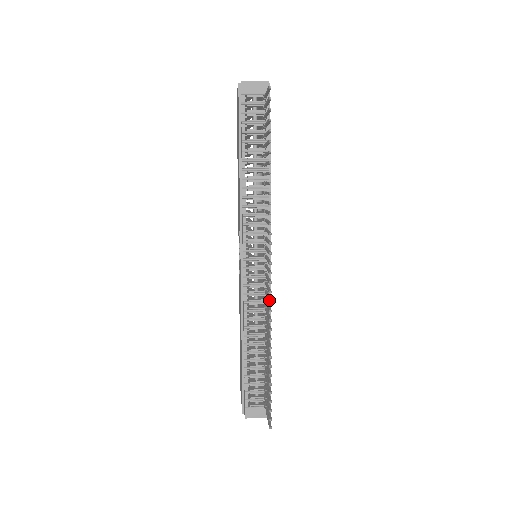
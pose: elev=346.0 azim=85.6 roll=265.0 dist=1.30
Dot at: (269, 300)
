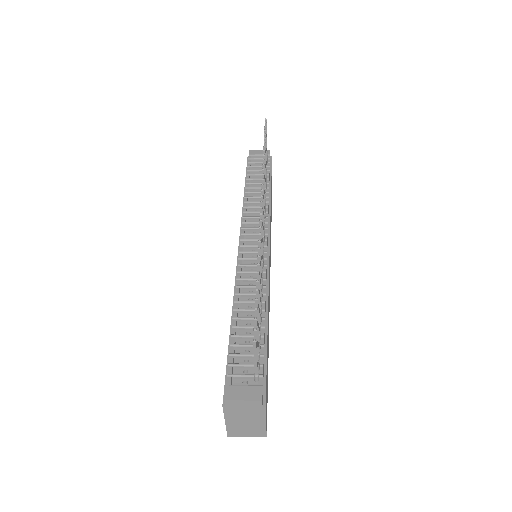
Dot at: (259, 220)
